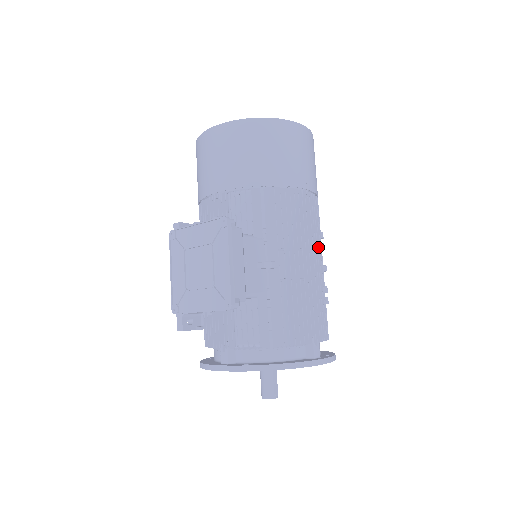
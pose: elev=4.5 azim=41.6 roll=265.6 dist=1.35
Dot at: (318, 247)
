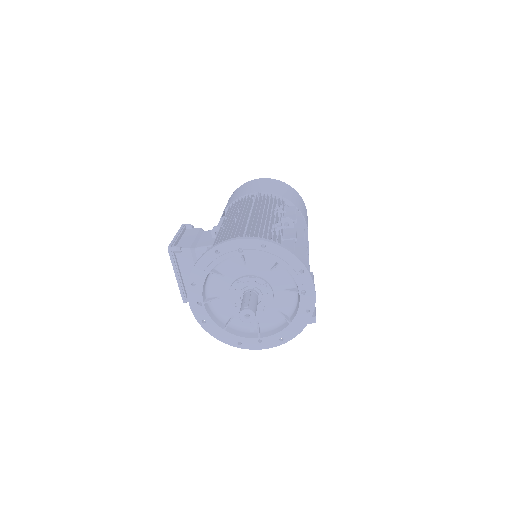
Dot at: (264, 207)
